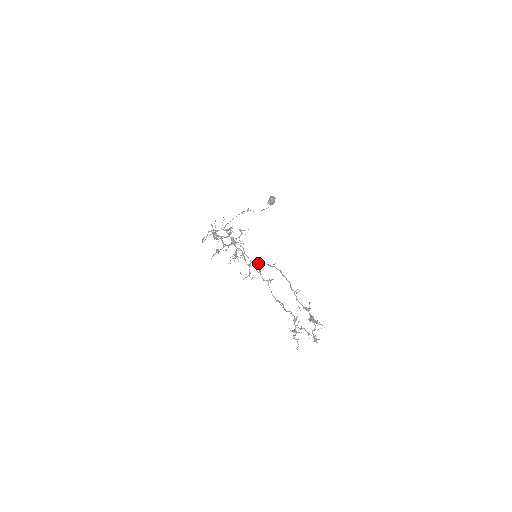
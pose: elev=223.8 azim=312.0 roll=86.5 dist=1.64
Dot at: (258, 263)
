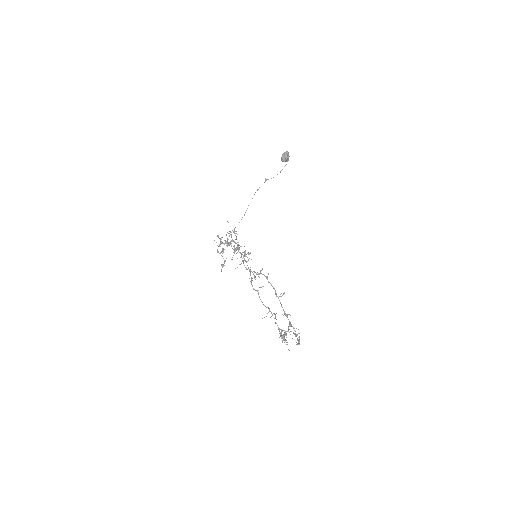
Dot at: (250, 272)
